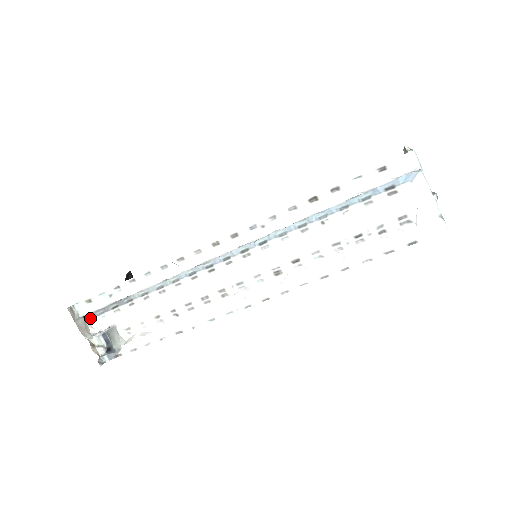
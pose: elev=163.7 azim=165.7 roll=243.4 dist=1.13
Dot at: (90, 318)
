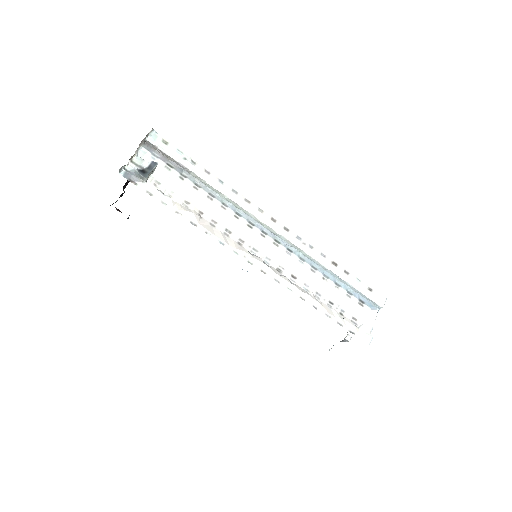
Dot at: (145, 147)
